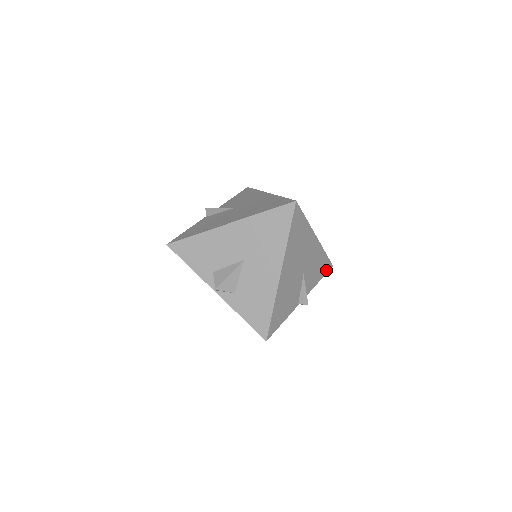
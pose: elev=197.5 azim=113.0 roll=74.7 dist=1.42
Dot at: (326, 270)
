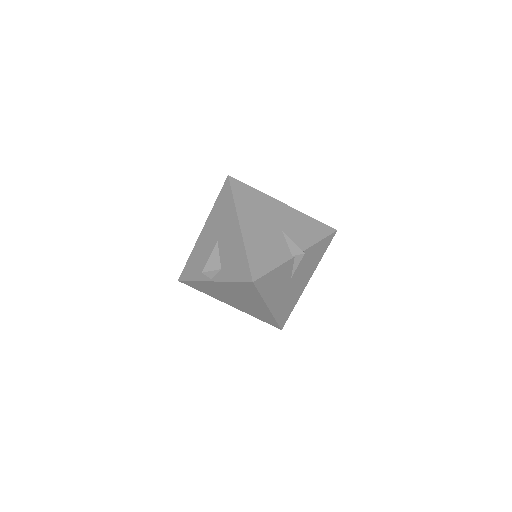
Dot at: (326, 233)
